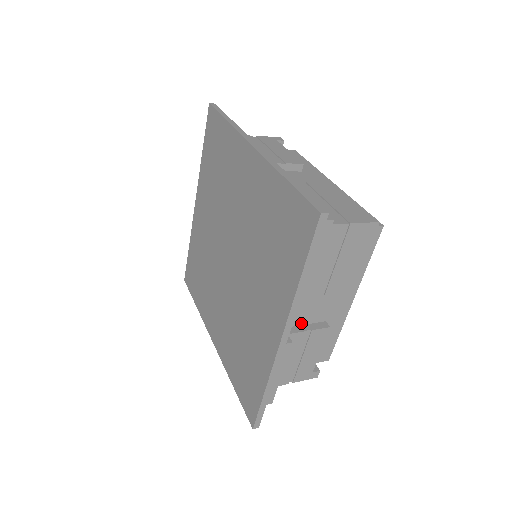
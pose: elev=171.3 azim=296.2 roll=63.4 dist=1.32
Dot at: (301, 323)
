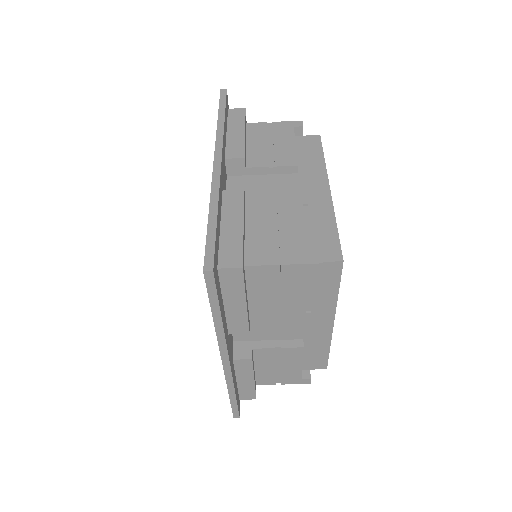
Dot at: occluded
